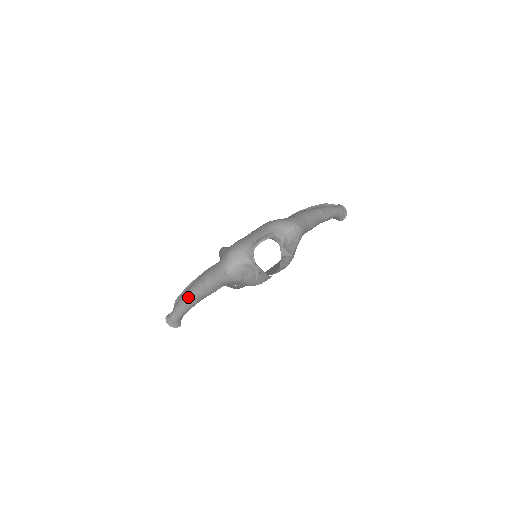
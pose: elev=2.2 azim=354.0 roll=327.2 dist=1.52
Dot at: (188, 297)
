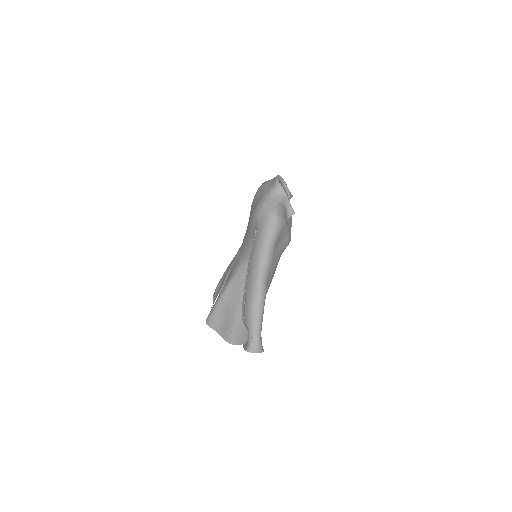
Dot at: (258, 285)
